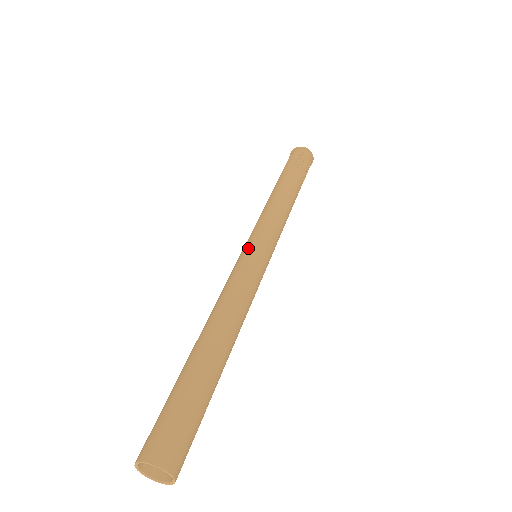
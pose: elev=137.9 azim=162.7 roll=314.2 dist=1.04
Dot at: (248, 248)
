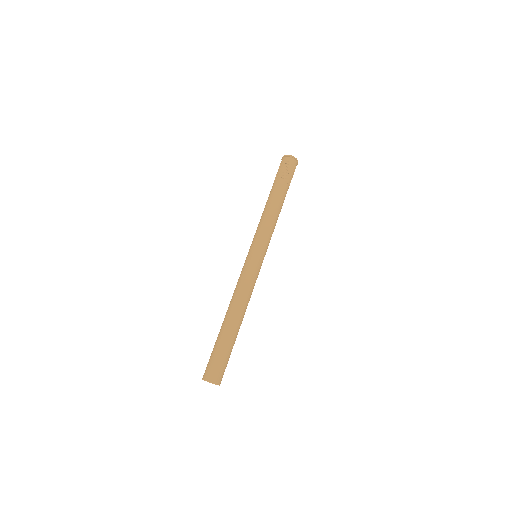
Dot at: (257, 256)
